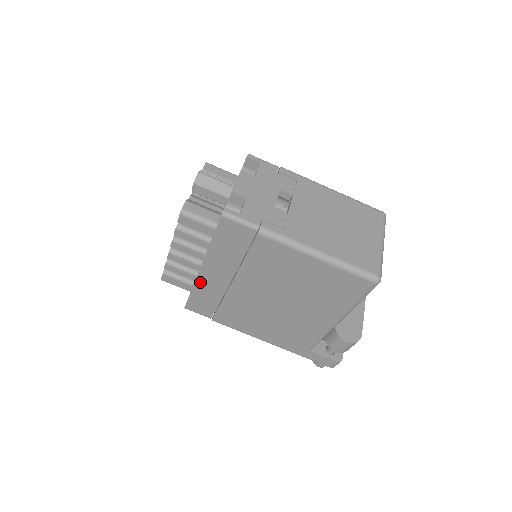
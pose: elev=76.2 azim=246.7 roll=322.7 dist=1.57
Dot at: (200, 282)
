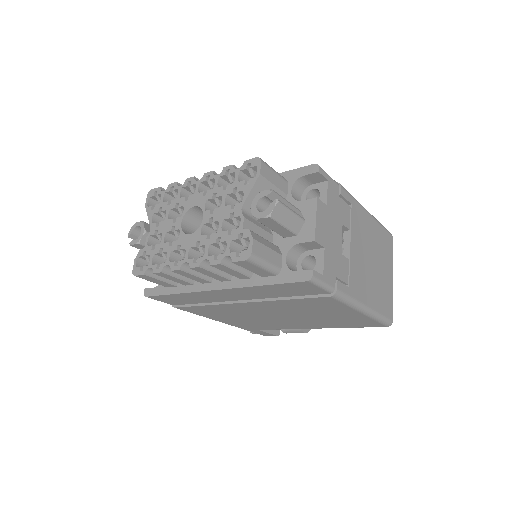
Dot at: (199, 293)
